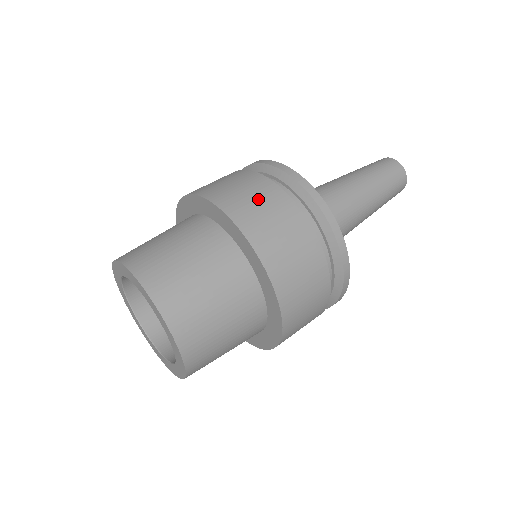
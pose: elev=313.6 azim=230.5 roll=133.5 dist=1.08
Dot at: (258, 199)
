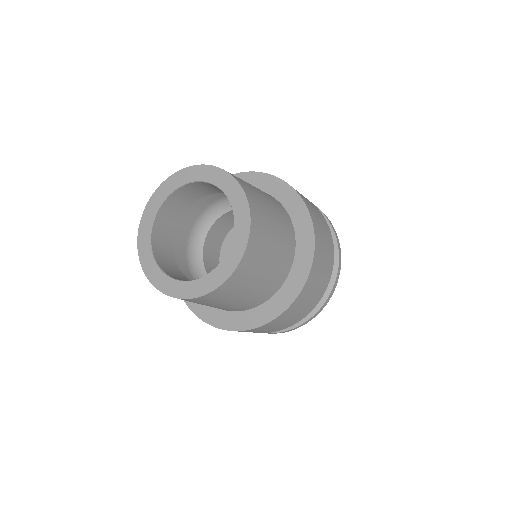
Dot at: occluded
